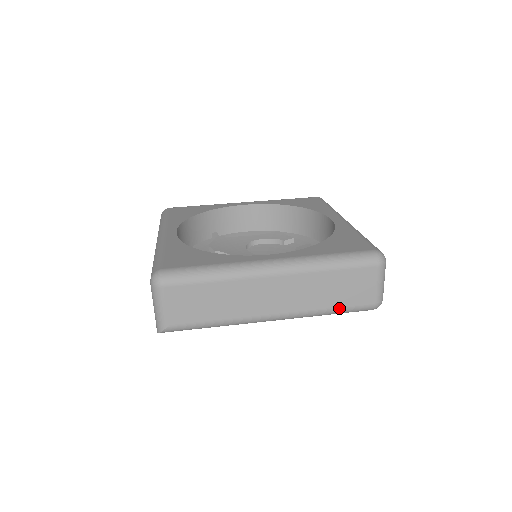
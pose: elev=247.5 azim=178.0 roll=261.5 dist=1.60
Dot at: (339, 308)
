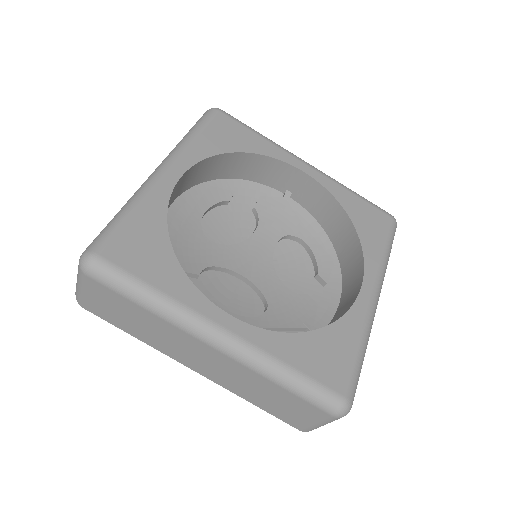
Dot at: occluded
